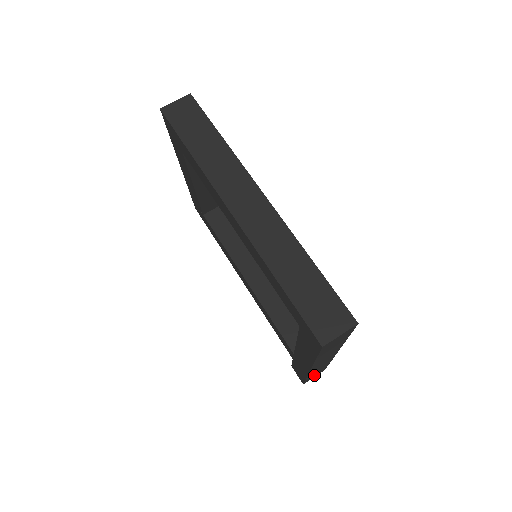
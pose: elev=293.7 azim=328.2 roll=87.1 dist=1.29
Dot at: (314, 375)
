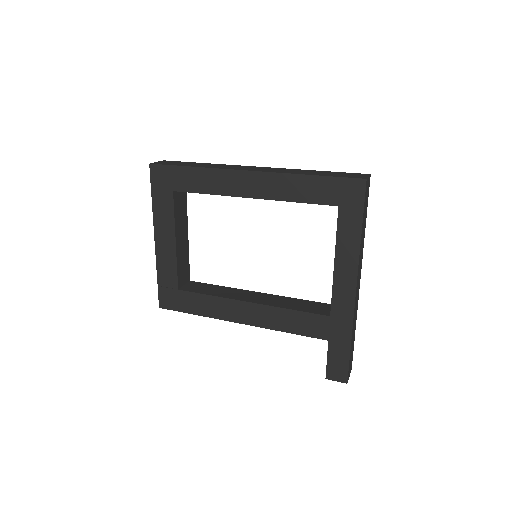
Dot at: (350, 360)
